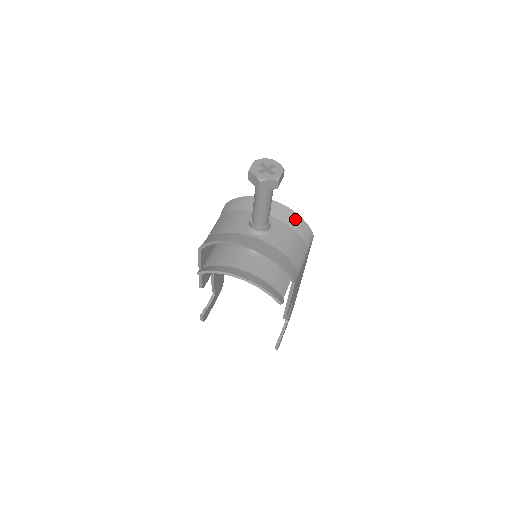
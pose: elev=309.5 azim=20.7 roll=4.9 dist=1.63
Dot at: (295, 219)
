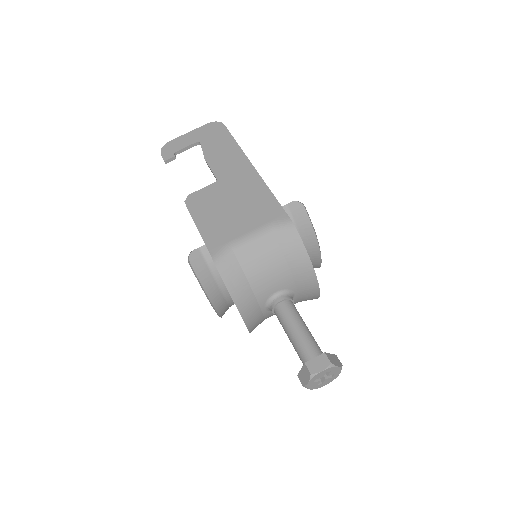
Dot at: occluded
